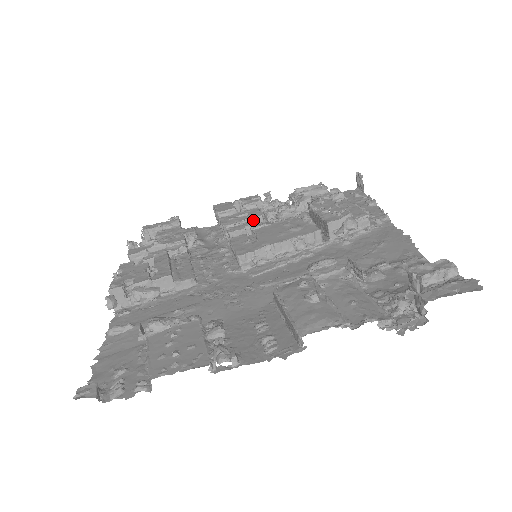
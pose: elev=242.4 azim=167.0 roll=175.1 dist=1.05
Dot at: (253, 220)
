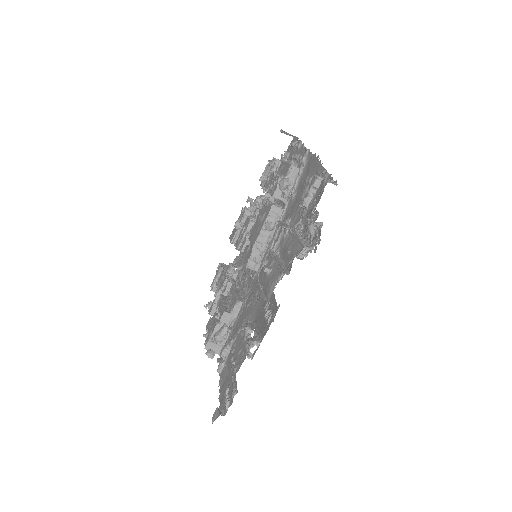
Dot at: (248, 229)
